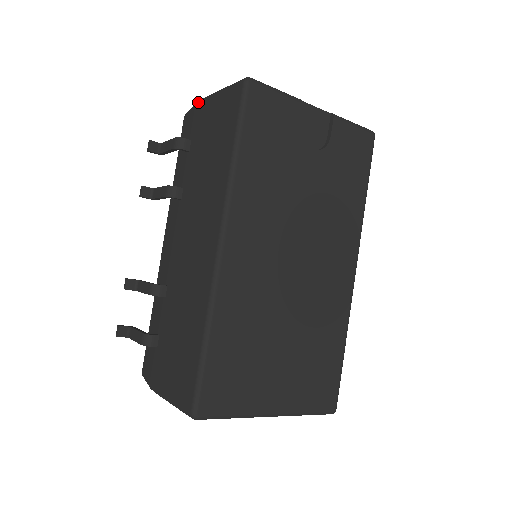
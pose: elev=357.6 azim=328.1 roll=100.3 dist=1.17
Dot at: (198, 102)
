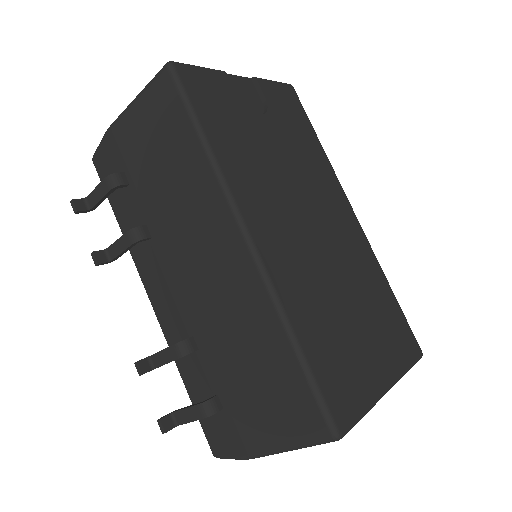
Dot at: (108, 130)
